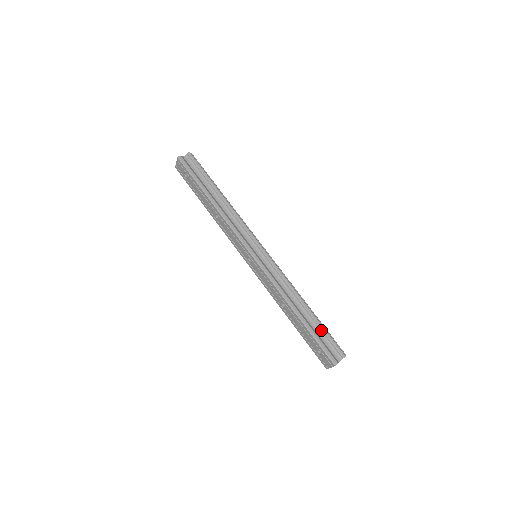
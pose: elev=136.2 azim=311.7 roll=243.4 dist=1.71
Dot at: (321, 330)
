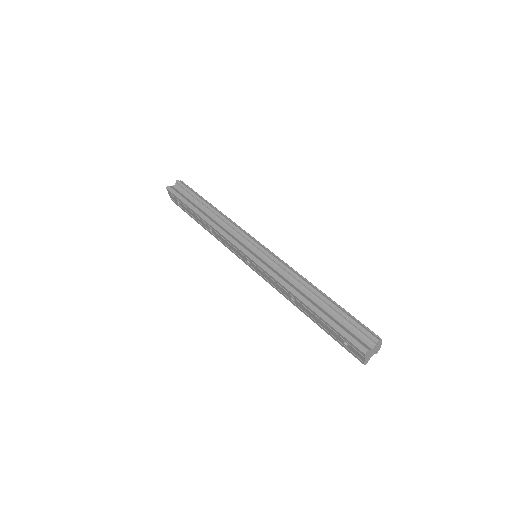
Dot at: (341, 315)
